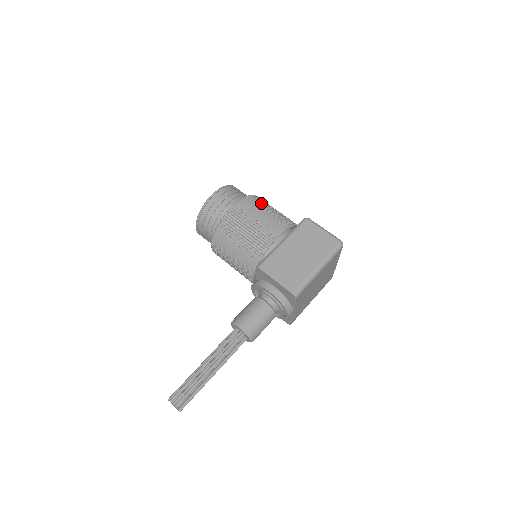
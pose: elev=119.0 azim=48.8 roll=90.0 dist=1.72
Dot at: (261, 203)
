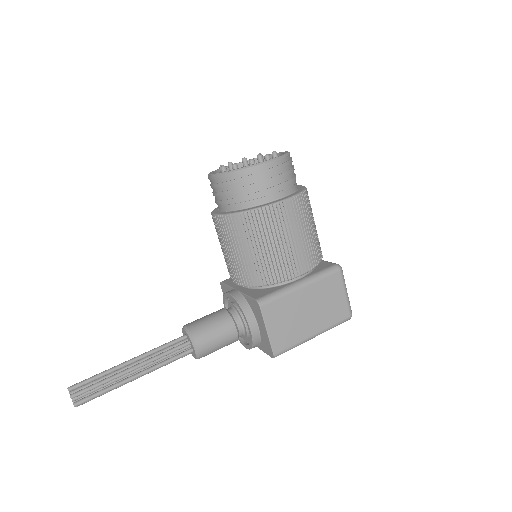
Dot at: (308, 212)
